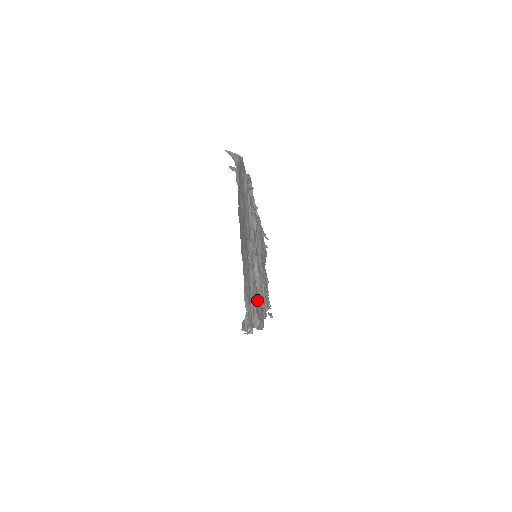
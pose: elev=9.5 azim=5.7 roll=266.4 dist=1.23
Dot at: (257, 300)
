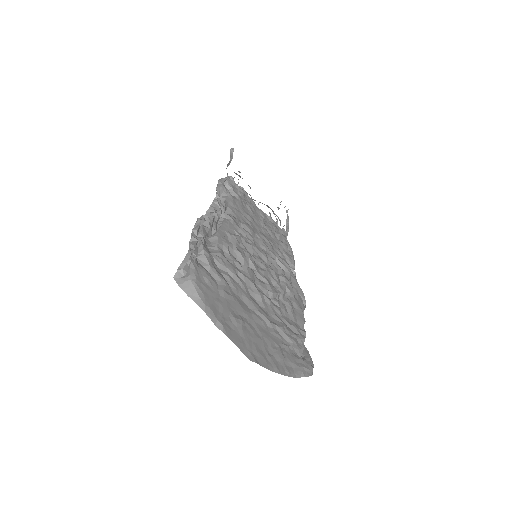
Dot at: (292, 314)
